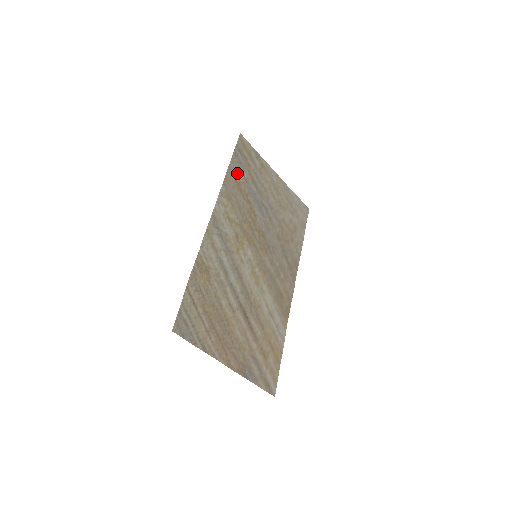
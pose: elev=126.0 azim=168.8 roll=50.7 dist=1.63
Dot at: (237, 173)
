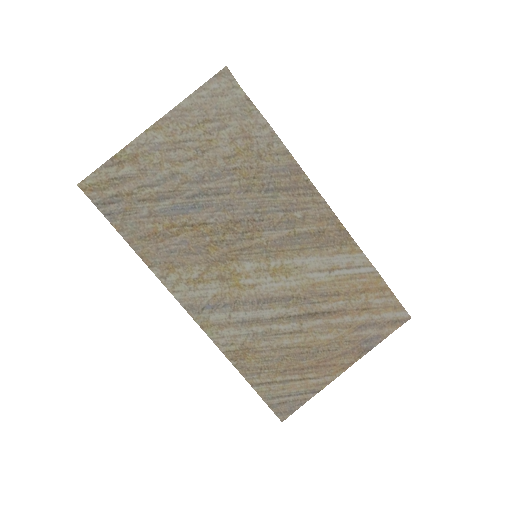
Dot at: (139, 229)
